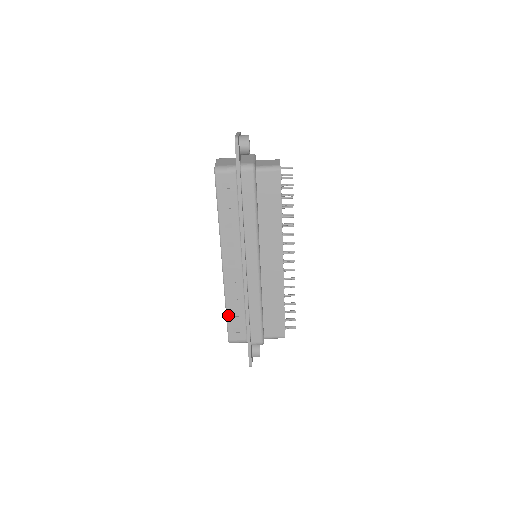
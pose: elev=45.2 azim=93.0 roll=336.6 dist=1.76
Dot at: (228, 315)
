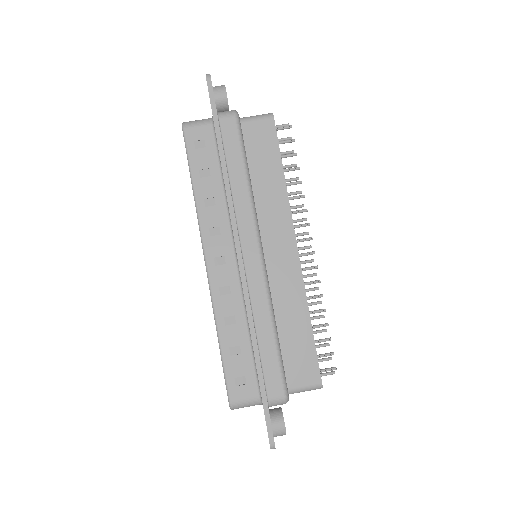
Dot at: (224, 354)
